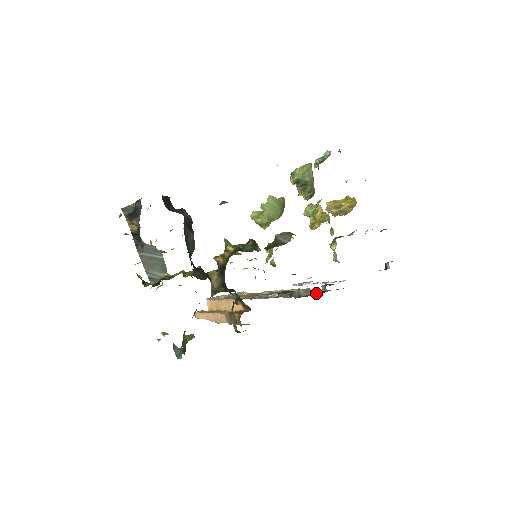
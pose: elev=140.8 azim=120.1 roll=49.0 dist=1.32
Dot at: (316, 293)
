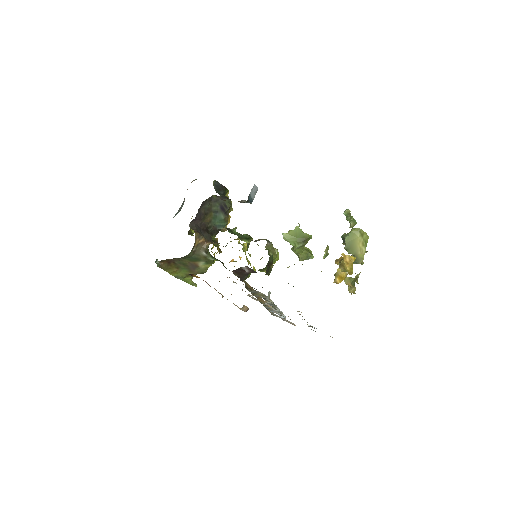
Dot at: occluded
